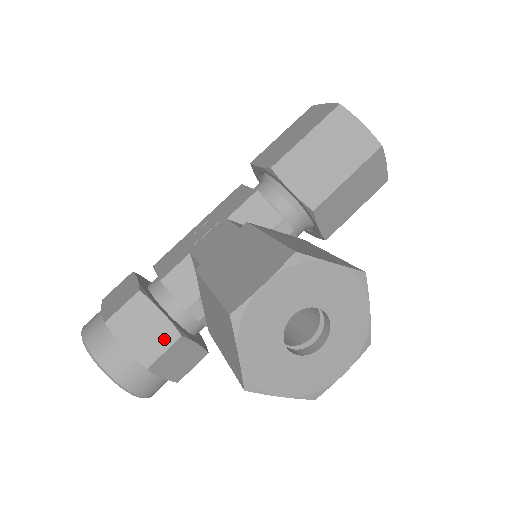
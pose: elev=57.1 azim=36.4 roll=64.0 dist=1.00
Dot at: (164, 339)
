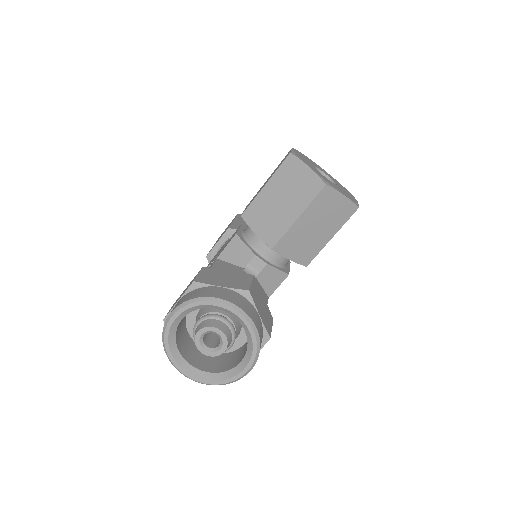
Dot at: (244, 278)
